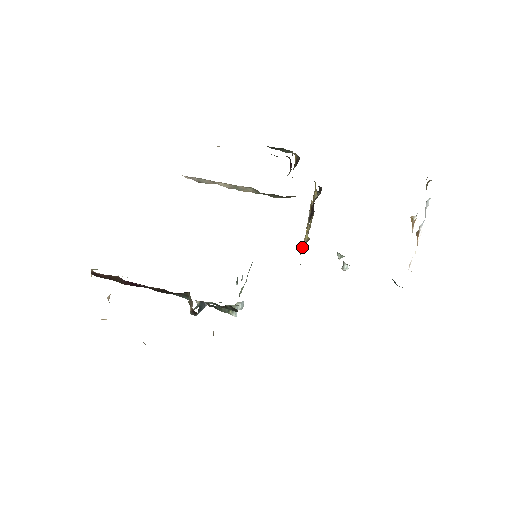
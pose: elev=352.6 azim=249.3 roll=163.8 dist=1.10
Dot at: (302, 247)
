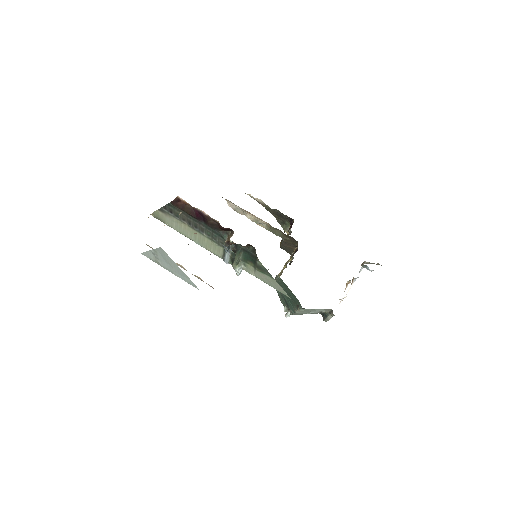
Dot at: occluded
